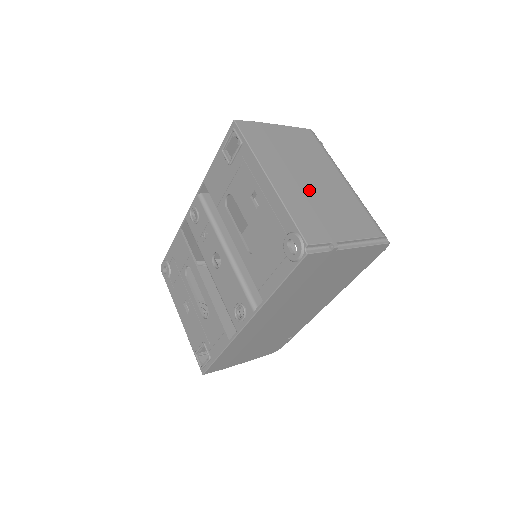
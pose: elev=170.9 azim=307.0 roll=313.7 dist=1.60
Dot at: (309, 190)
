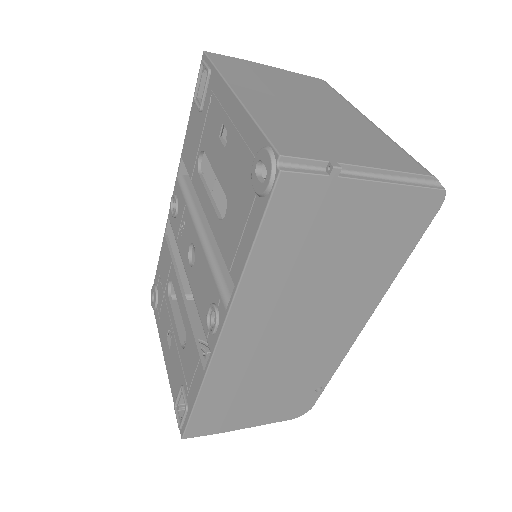
Dot at: (303, 114)
